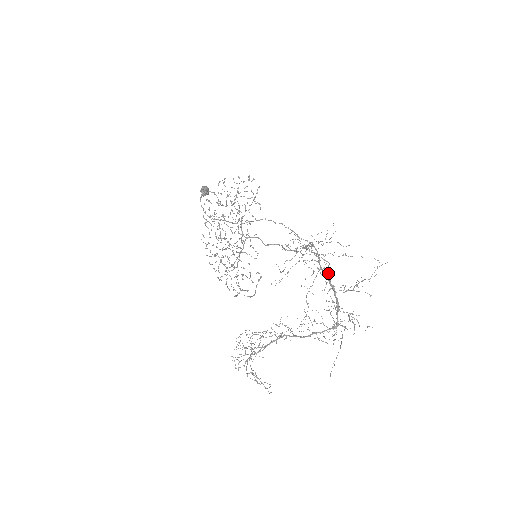
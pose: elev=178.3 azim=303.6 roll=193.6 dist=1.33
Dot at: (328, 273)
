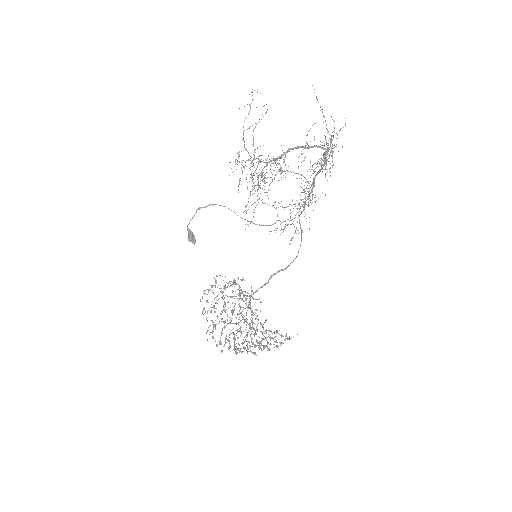
Dot at: occluded
